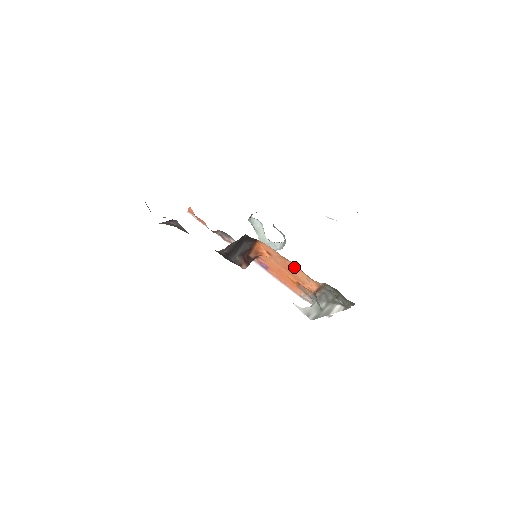
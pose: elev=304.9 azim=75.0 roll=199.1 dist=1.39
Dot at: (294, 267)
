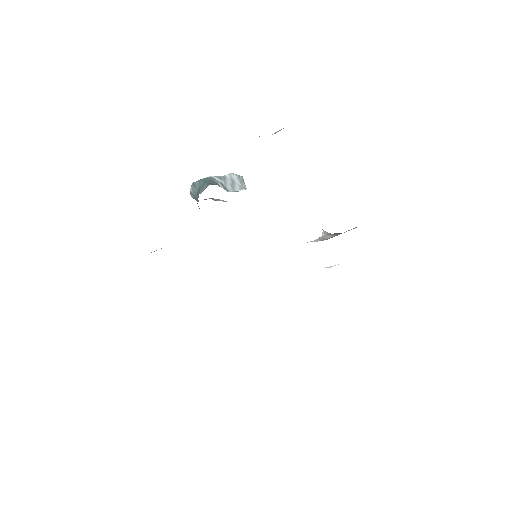
Dot at: occluded
